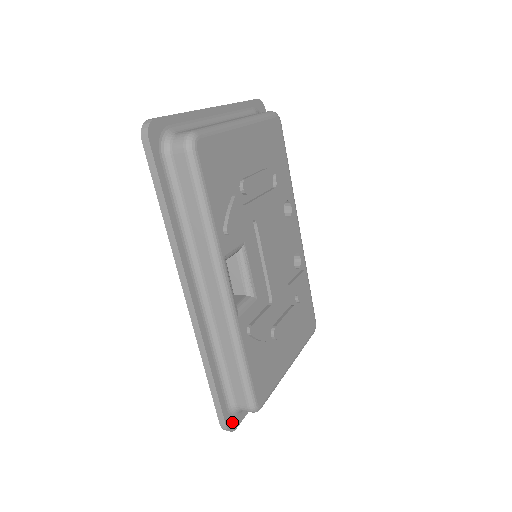
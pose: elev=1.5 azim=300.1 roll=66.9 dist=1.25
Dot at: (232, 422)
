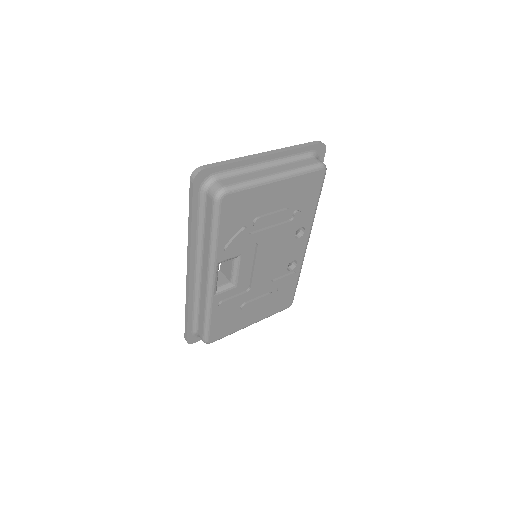
Dot at: (193, 339)
